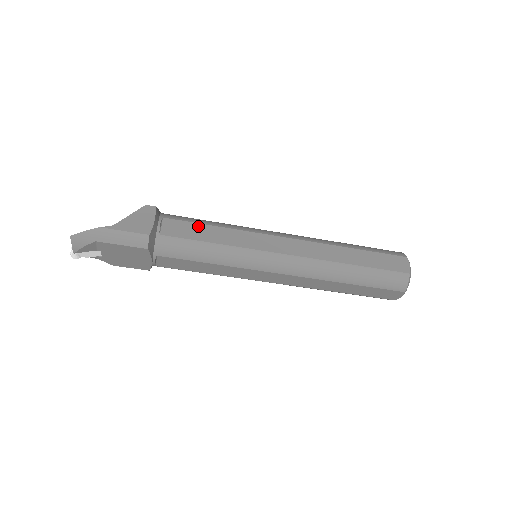
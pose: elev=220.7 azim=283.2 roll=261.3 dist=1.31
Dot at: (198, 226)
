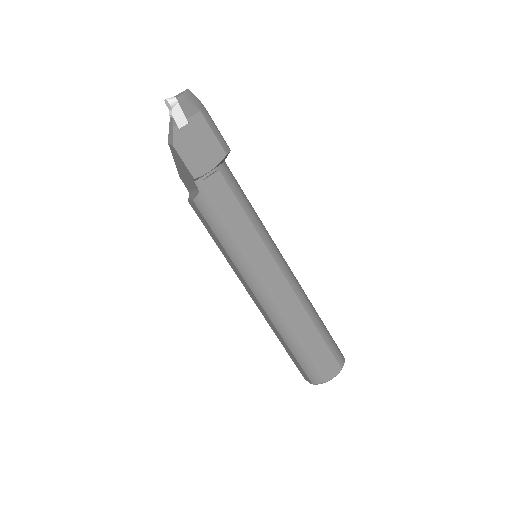
Dot at: occluded
